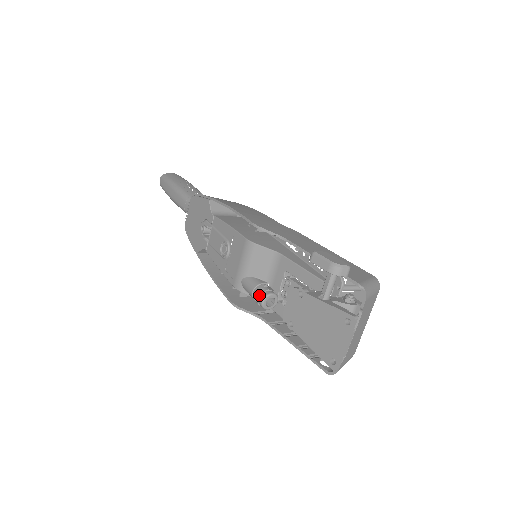
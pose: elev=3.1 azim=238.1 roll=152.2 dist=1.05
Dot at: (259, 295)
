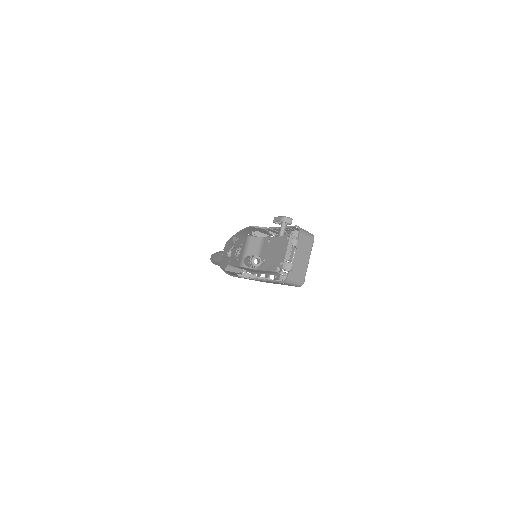
Dot at: (251, 258)
